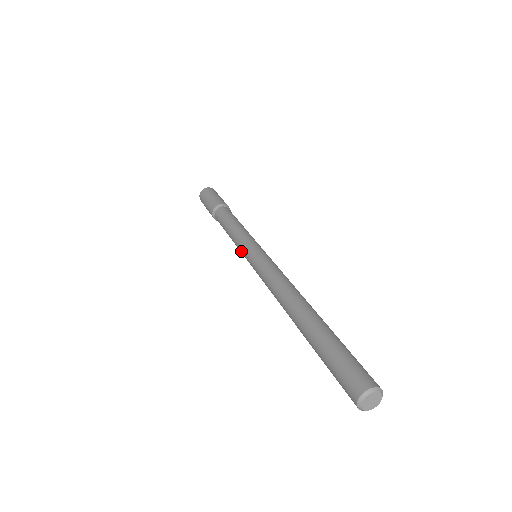
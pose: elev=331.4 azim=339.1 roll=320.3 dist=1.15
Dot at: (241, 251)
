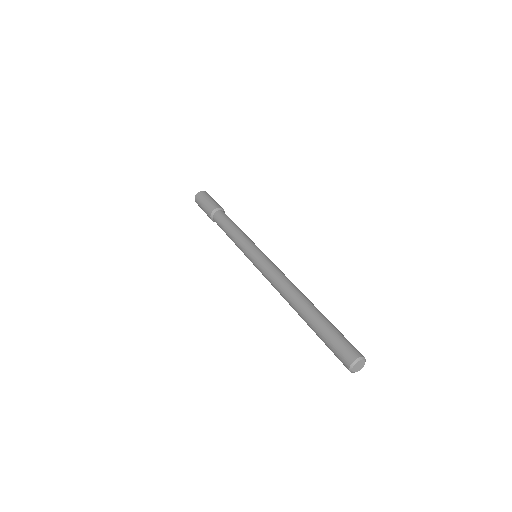
Dot at: occluded
